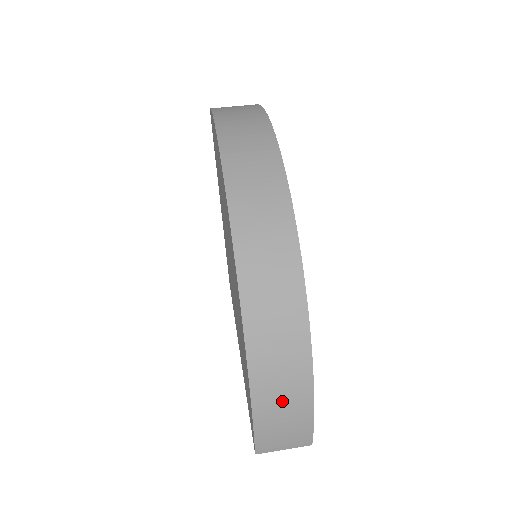
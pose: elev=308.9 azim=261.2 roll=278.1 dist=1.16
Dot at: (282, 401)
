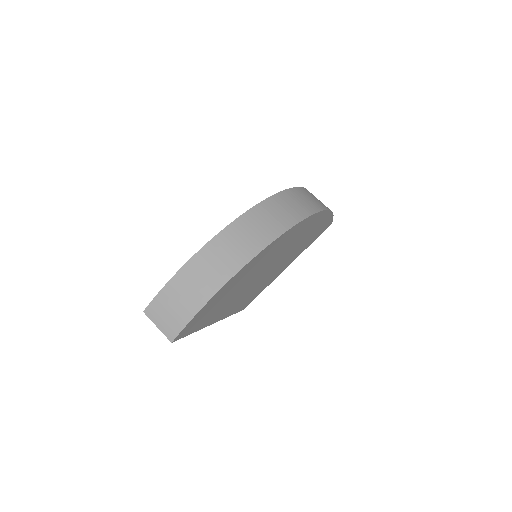
Dot at: (193, 285)
